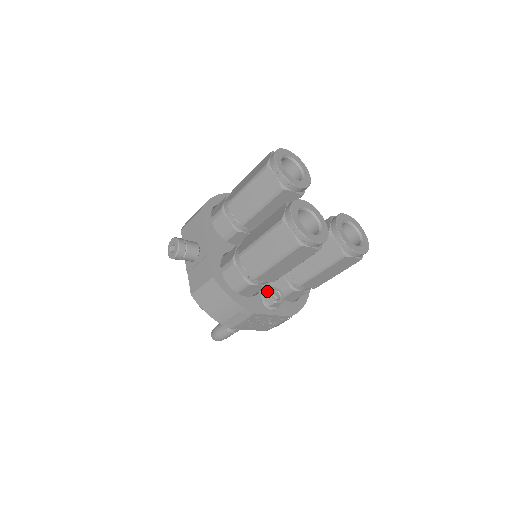
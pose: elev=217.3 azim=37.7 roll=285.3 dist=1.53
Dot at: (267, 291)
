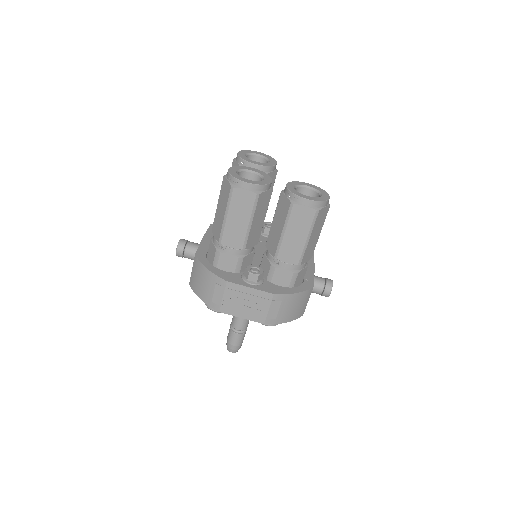
Dot at: occluded
